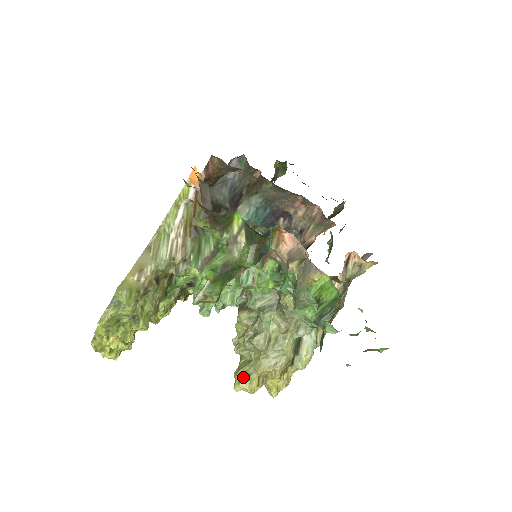
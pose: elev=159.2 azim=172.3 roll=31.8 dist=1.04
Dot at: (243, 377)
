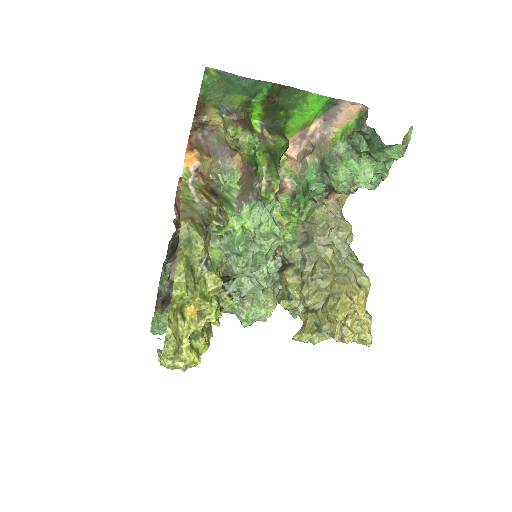
Dot at: (336, 305)
